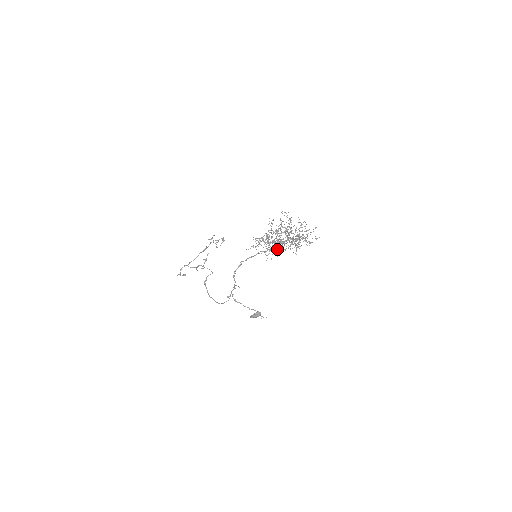
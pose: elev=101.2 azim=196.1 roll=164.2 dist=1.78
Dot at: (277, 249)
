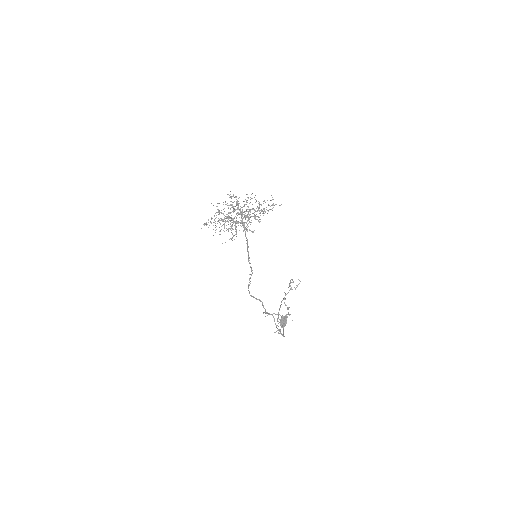
Dot at: (243, 231)
